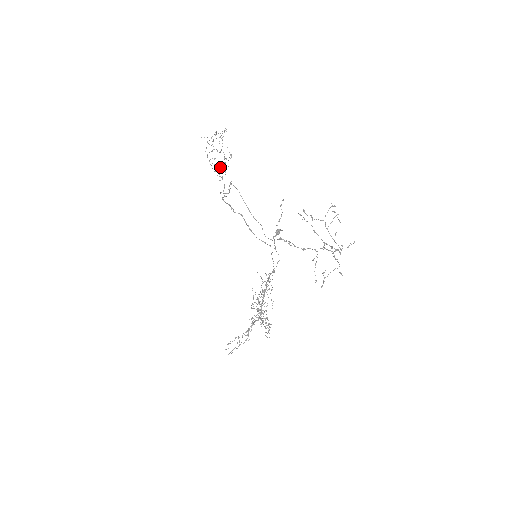
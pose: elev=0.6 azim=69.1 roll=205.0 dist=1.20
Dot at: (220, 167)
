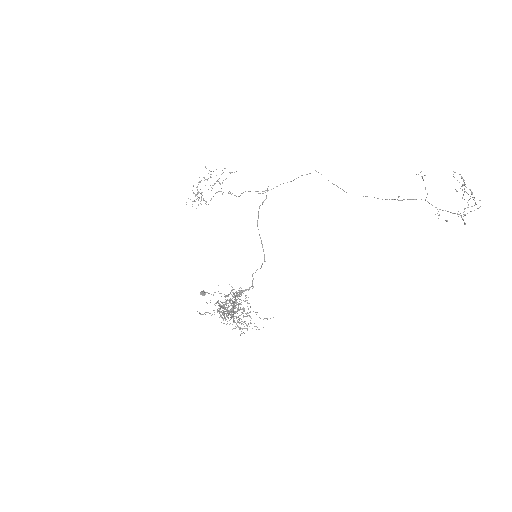
Dot at: (217, 192)
